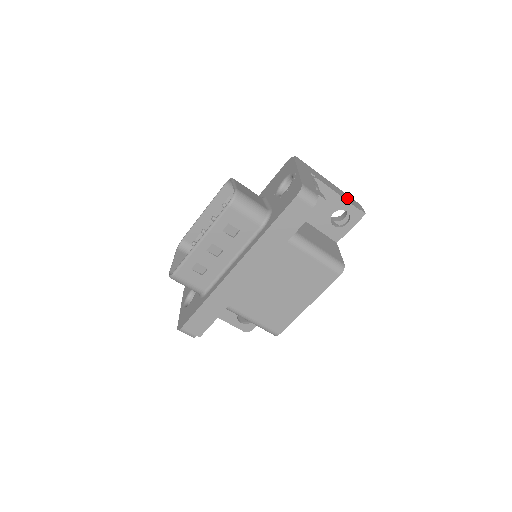
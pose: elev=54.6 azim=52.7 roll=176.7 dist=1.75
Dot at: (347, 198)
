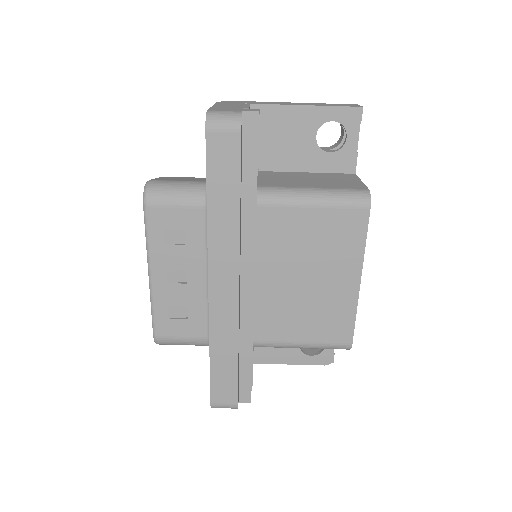
Dot at: occluded
